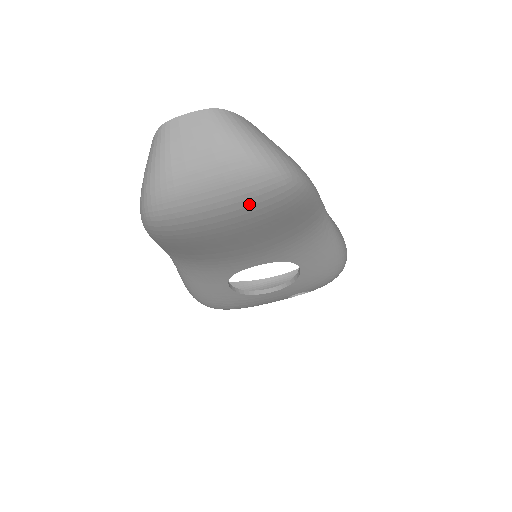
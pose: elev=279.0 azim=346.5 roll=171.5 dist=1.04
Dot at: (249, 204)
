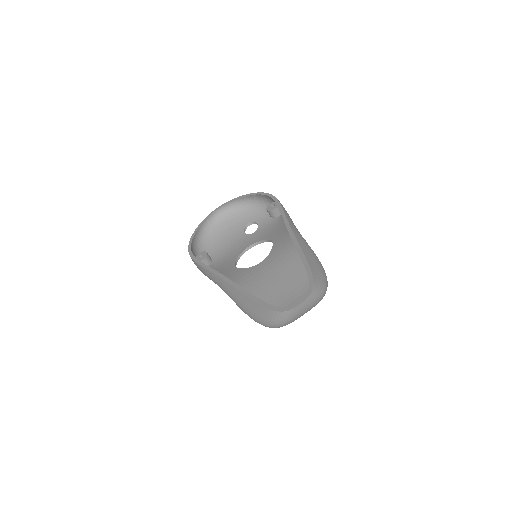
Dot at: occluded
